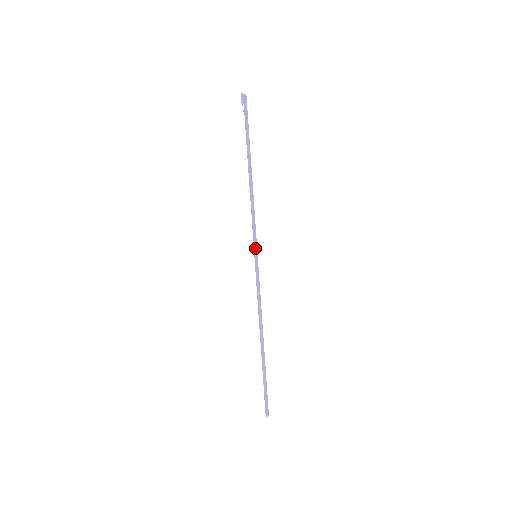
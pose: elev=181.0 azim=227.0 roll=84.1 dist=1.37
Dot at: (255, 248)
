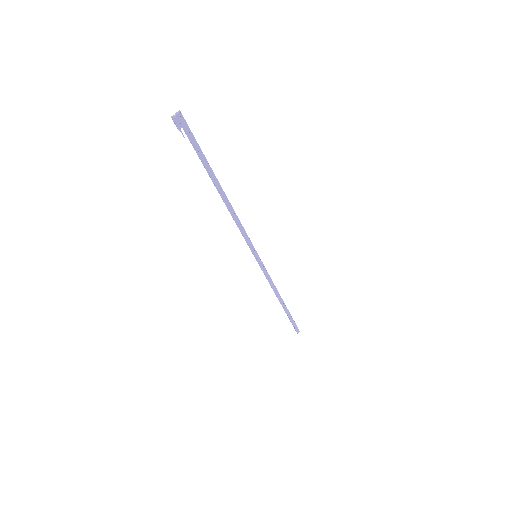
Dot at: (252, 252)
